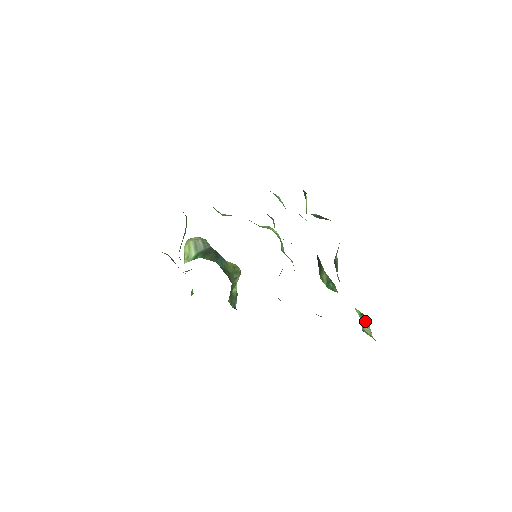
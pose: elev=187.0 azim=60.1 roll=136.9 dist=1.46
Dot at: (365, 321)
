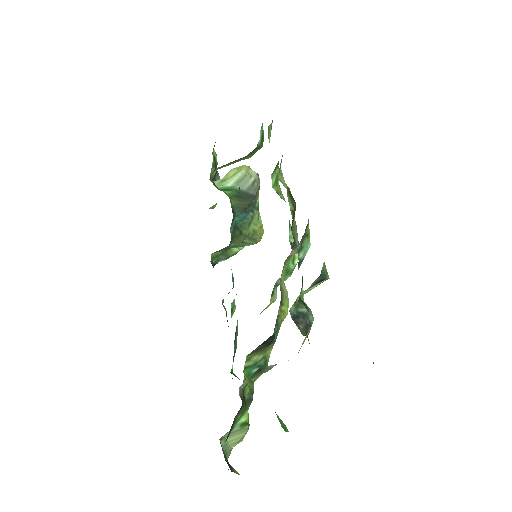
Dot at: (239, 432)
